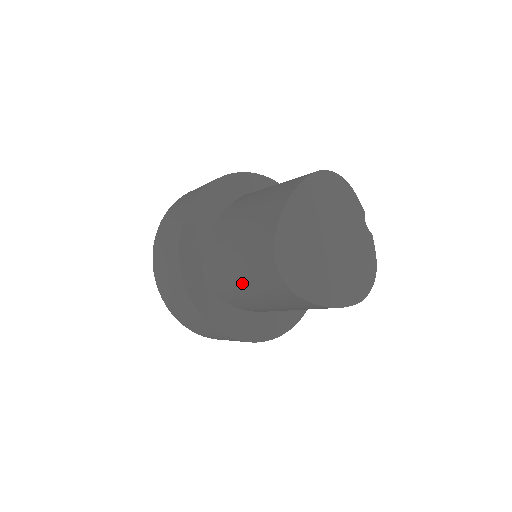
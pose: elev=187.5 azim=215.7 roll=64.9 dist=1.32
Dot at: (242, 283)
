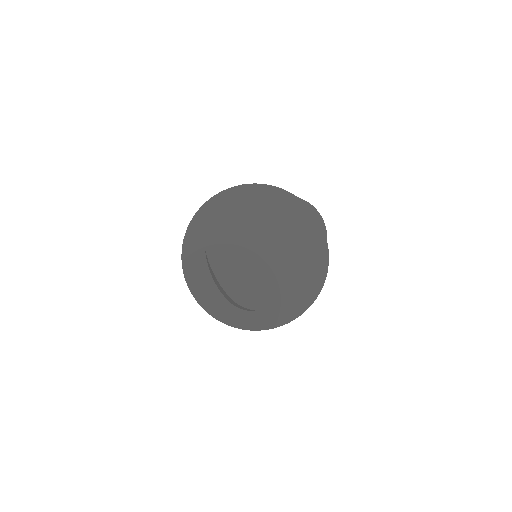
Dot at: occluded
